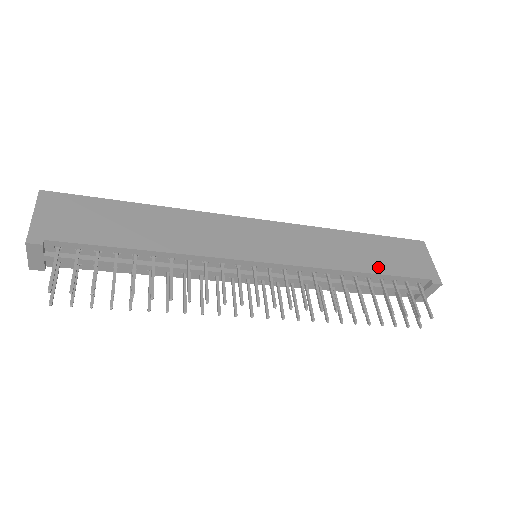
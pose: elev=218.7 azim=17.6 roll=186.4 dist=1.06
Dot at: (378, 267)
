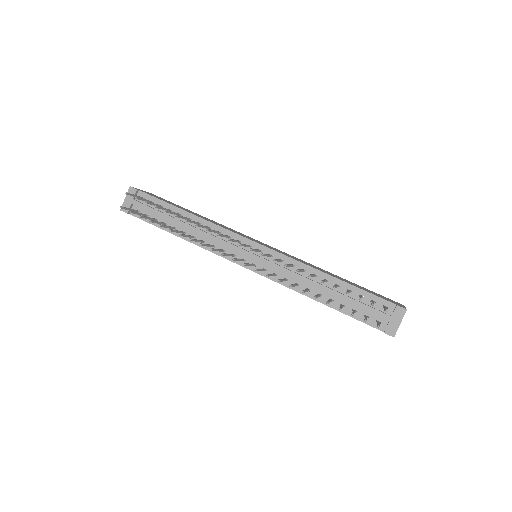
Dot at: (348, 282)
